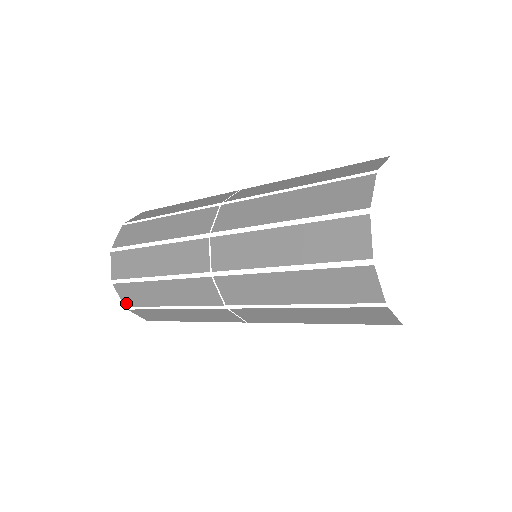
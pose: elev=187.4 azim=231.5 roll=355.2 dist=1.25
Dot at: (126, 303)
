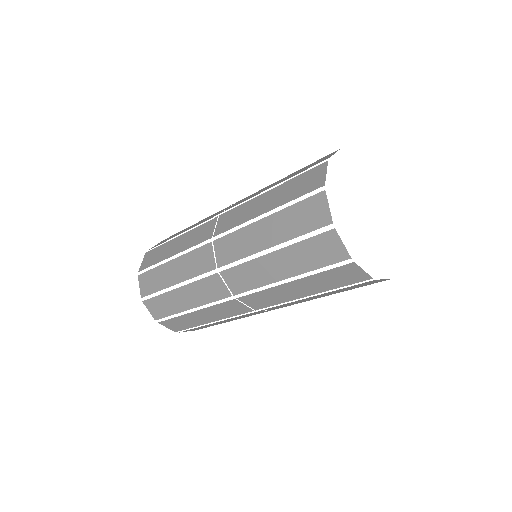
Dot at: (143, 293)
